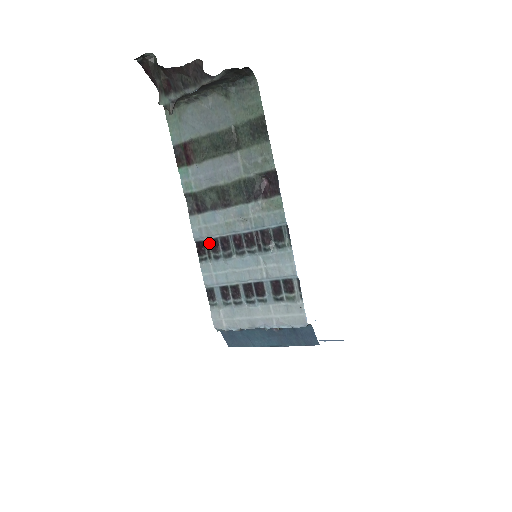
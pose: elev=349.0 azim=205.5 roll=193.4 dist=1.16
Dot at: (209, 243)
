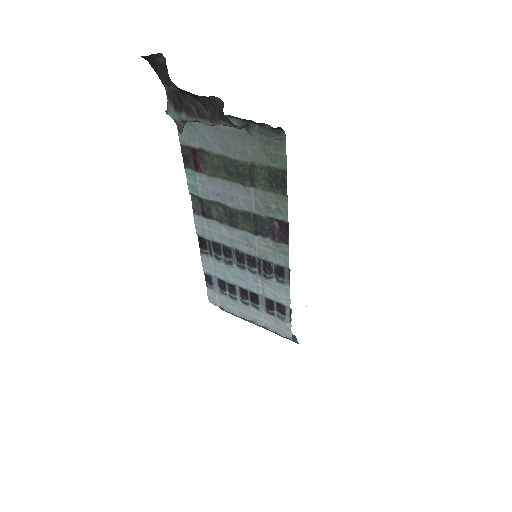
Dot at: (211, 243)
